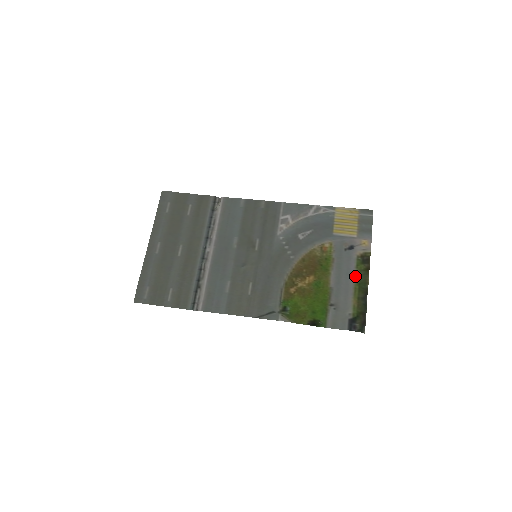
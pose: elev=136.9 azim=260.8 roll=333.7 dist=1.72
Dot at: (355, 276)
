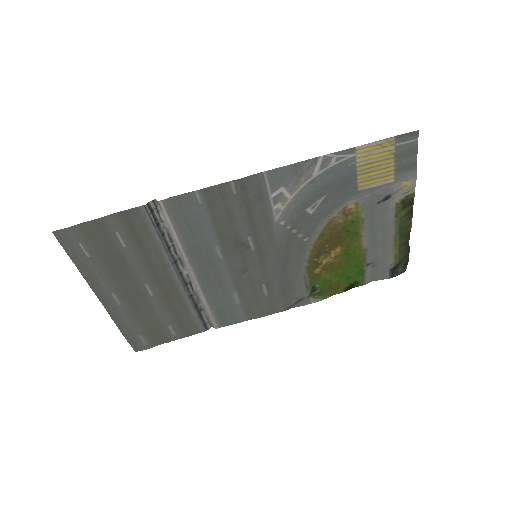
Dot at: (394, 227)
